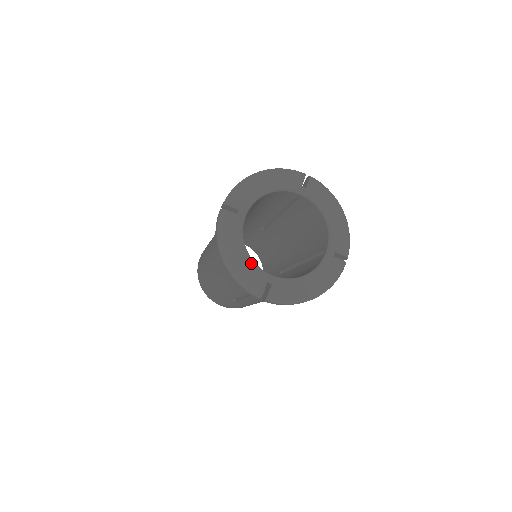
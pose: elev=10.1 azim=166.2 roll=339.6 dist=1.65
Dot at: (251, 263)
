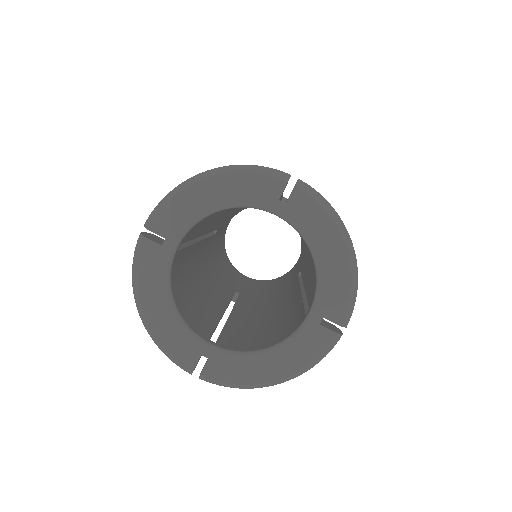
Dot at: (178, 324)
